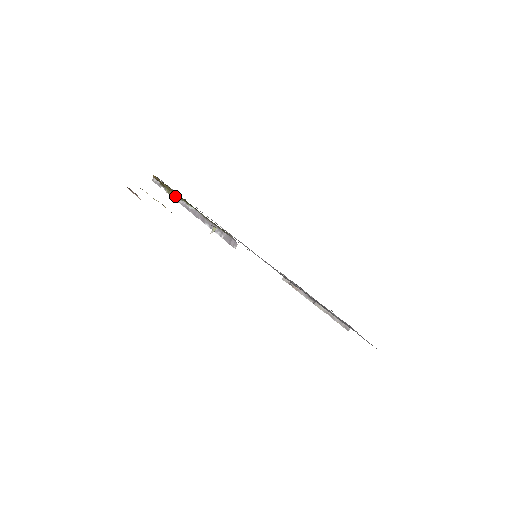
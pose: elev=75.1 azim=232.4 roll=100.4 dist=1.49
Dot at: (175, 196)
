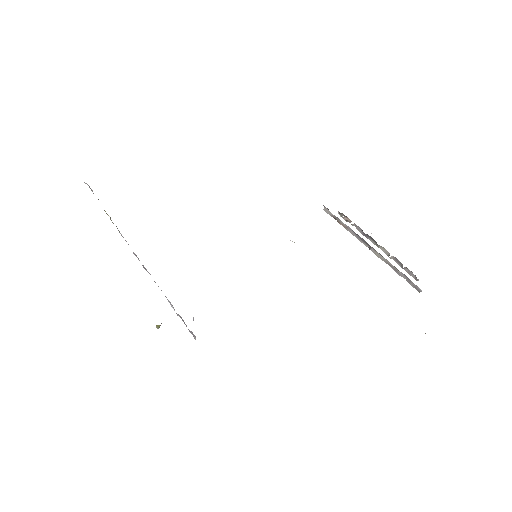
Dot at: occluded
